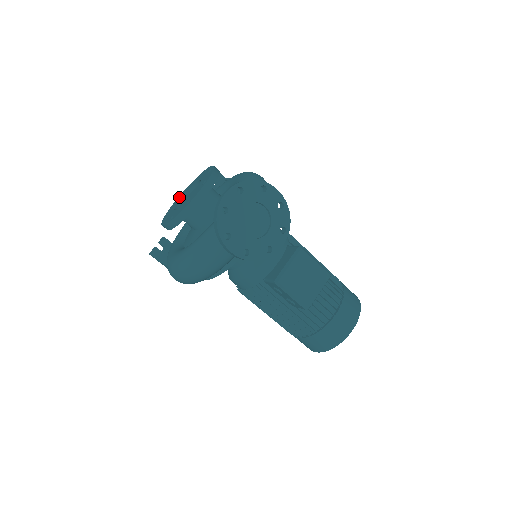
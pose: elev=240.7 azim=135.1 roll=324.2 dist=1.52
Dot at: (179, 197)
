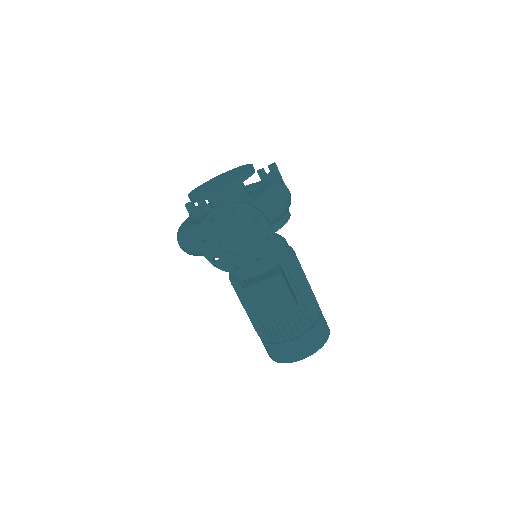
Dot at: (222, 174)
